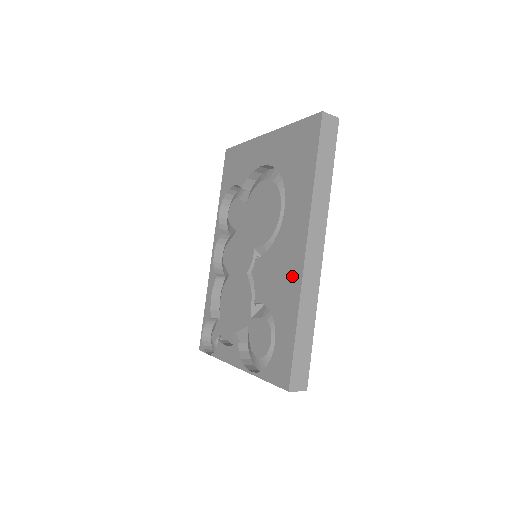
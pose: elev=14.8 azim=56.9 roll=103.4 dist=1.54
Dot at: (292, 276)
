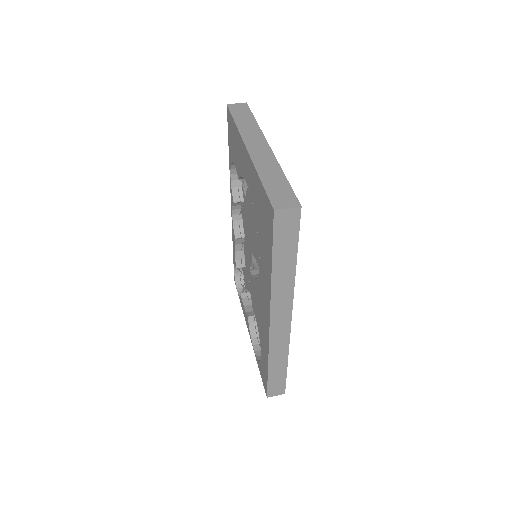
Dot at: (265, 329)
